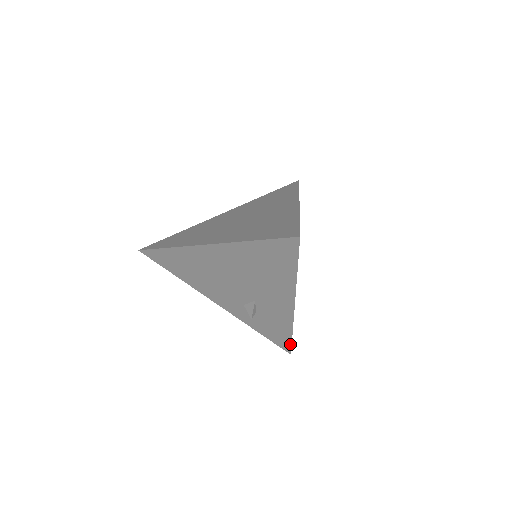
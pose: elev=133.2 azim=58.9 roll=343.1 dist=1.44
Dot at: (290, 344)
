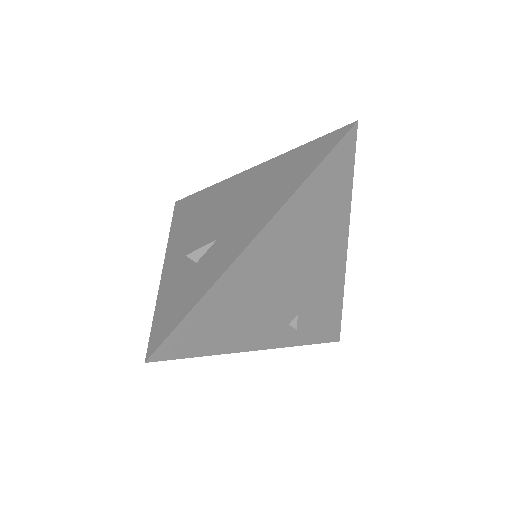
Dot at: (172, 330)
